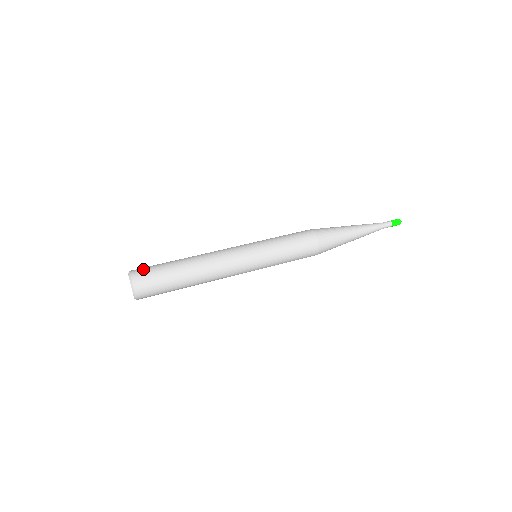
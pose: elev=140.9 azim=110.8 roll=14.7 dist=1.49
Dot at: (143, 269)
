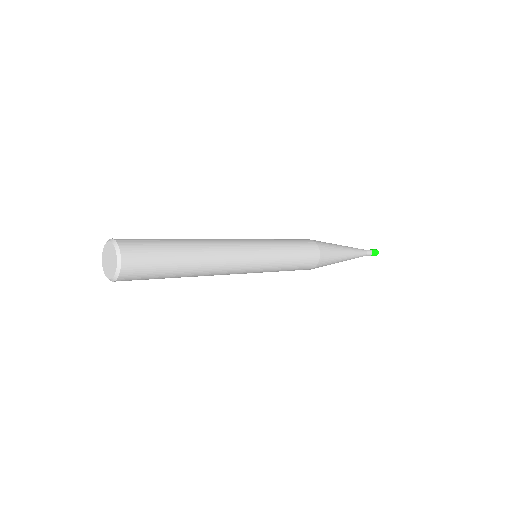
Dot at: occluded
